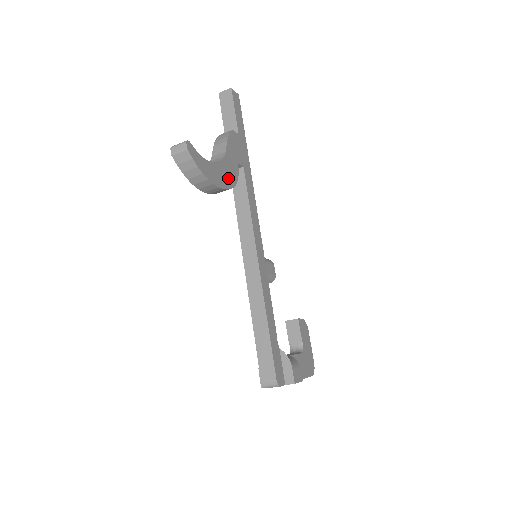
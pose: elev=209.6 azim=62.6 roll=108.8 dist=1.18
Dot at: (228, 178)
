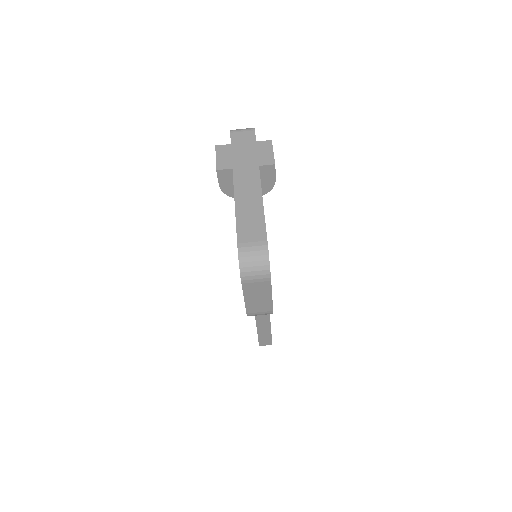
Dot at: occluded
